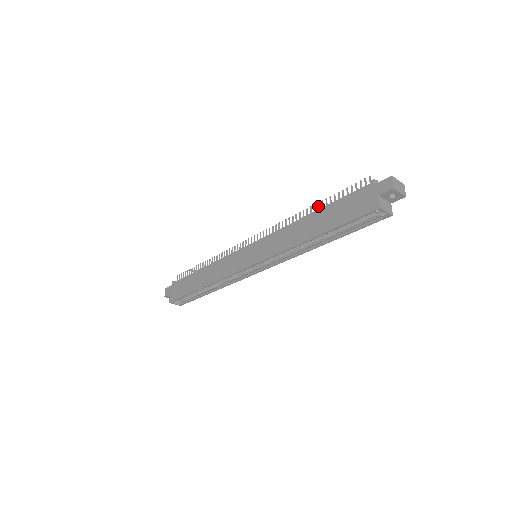
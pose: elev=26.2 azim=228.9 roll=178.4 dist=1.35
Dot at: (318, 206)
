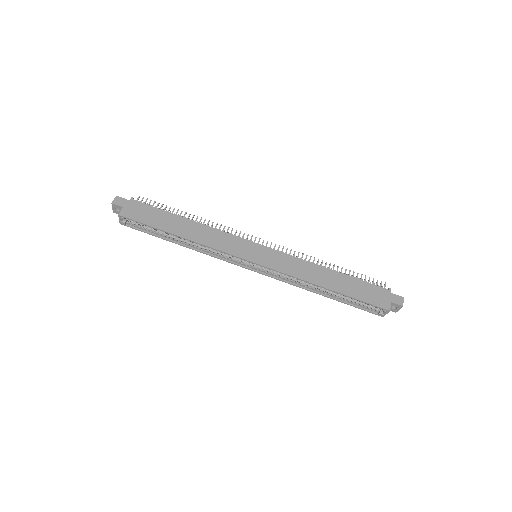
Dot at: occluded
